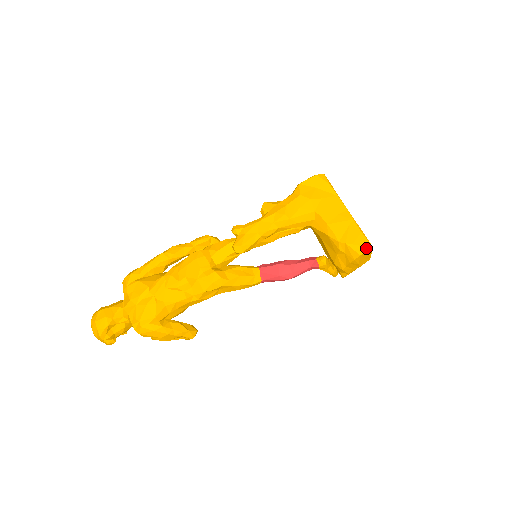
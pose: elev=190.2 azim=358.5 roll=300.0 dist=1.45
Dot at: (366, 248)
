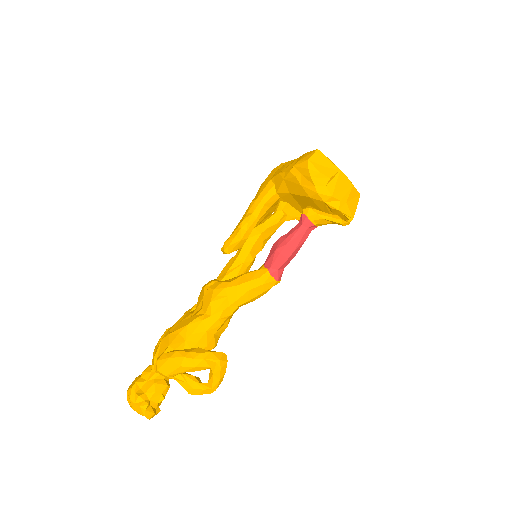
Dot at: (311, 154)
